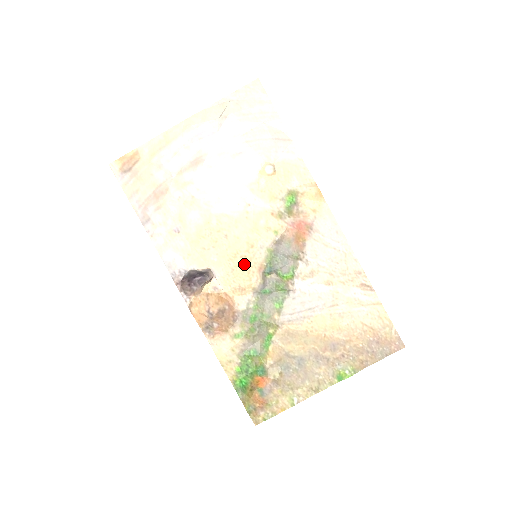
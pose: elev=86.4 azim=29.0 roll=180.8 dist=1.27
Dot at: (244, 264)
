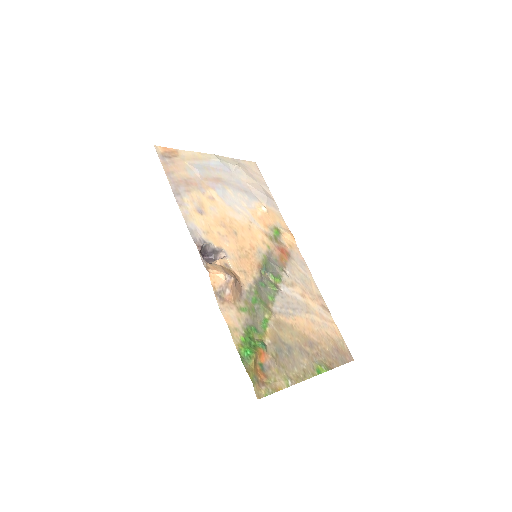
Dot at: (248, 258)
